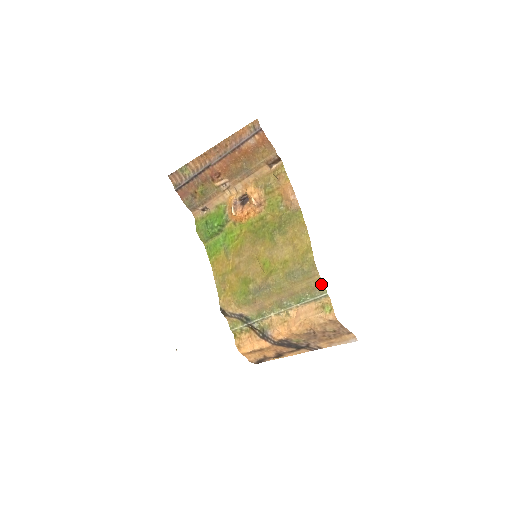
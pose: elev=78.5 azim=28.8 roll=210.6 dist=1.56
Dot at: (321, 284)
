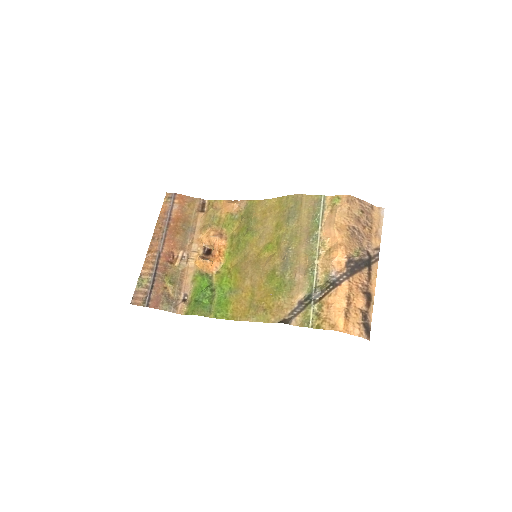
Dot at: (312, 197)
